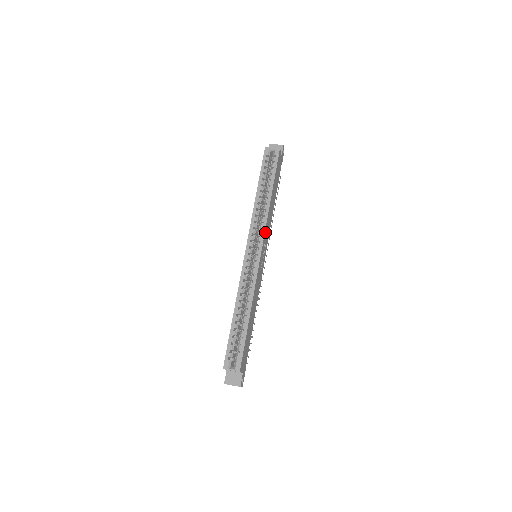
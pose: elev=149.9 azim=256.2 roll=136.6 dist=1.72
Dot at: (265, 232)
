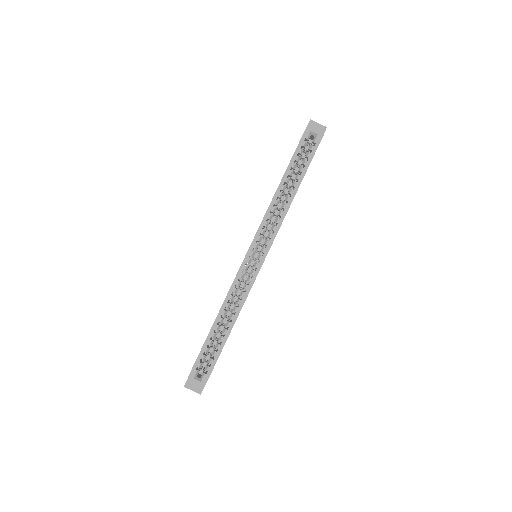
Dot at: (275, 236)
